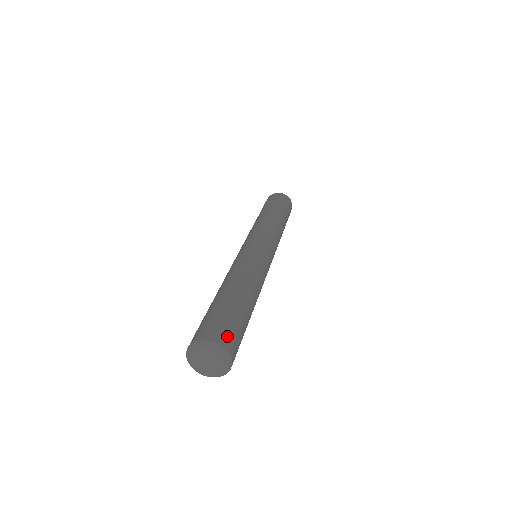
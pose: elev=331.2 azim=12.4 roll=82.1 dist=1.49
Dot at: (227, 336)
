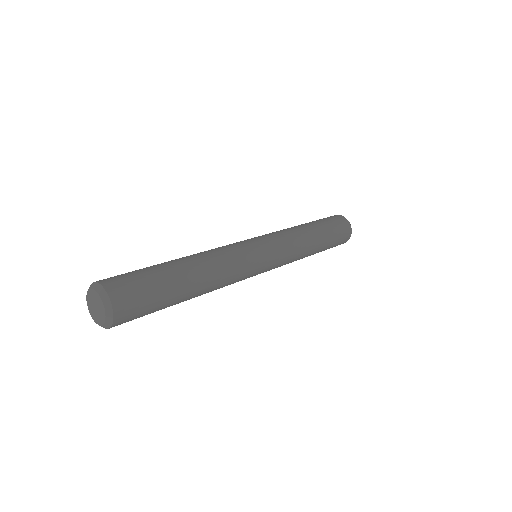
Dot at: (113, 278)
